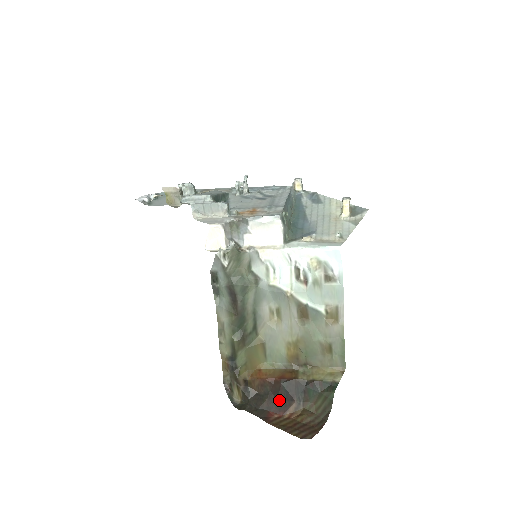
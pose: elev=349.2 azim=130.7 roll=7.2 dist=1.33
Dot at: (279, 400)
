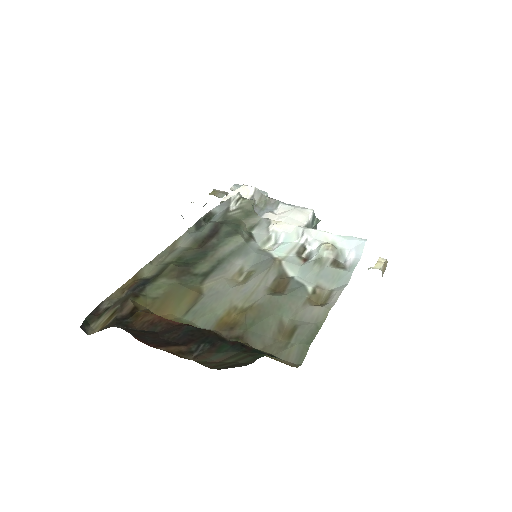
Dot at: (163, 338)
